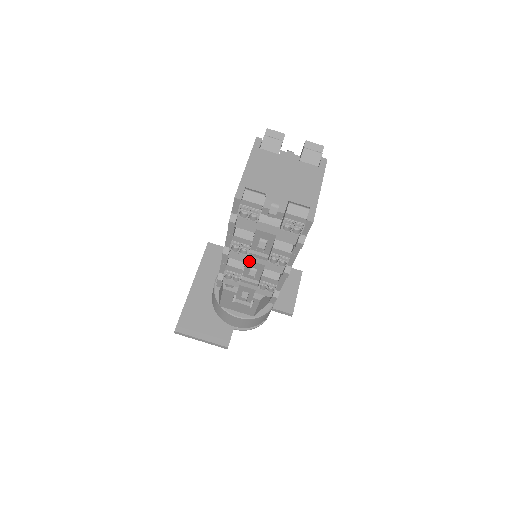
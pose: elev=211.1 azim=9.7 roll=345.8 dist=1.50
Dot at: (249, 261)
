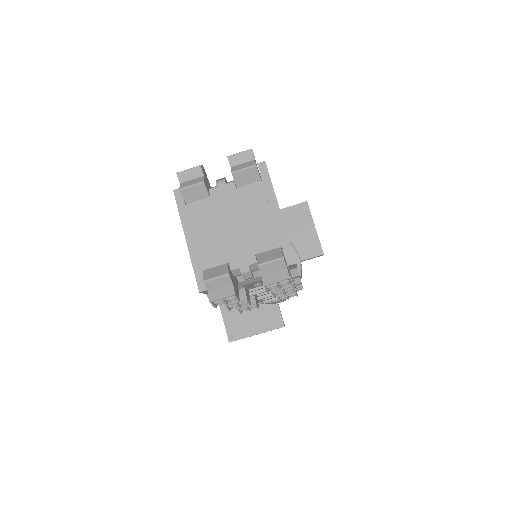
Dot at: occluded
